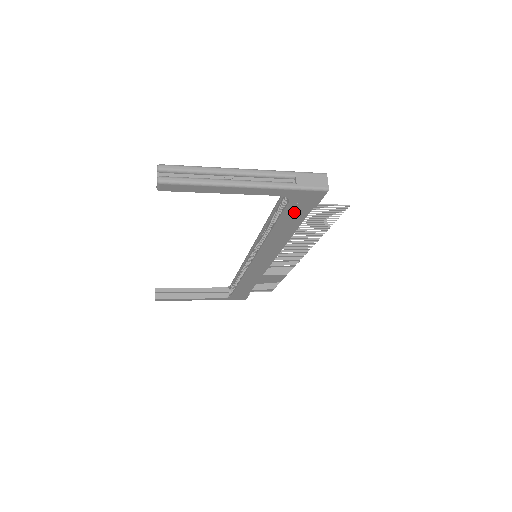
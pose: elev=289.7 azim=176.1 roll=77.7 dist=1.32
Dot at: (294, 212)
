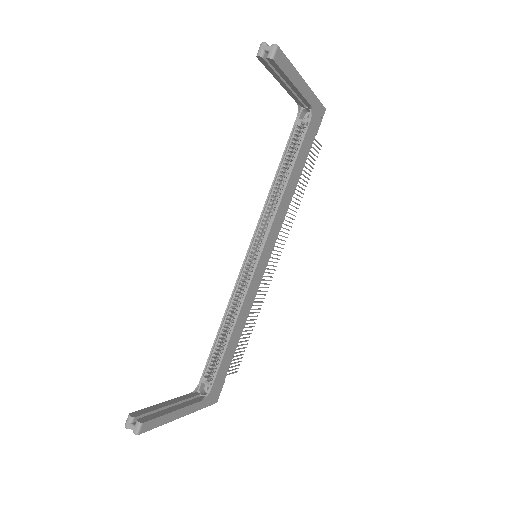
Dot at: (307, 141)
